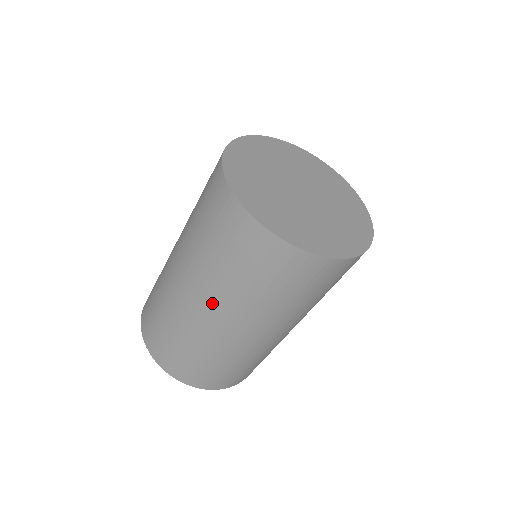
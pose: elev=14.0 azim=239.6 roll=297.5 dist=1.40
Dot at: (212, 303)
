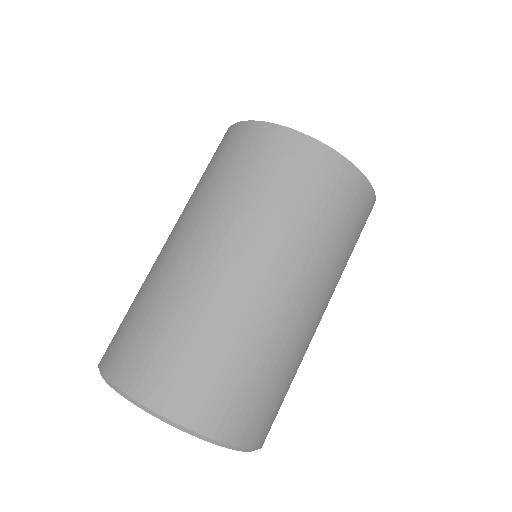
Dot at: (250, 250)
